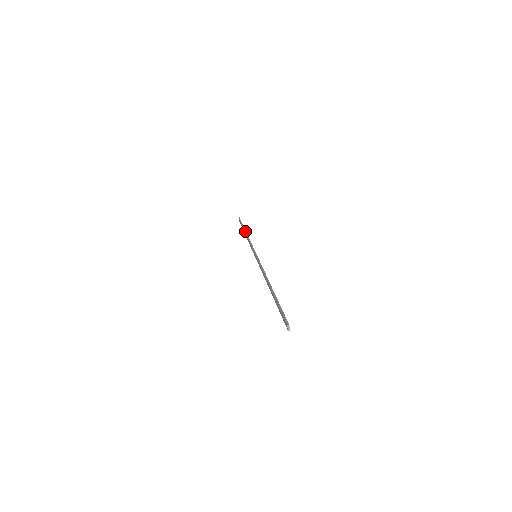
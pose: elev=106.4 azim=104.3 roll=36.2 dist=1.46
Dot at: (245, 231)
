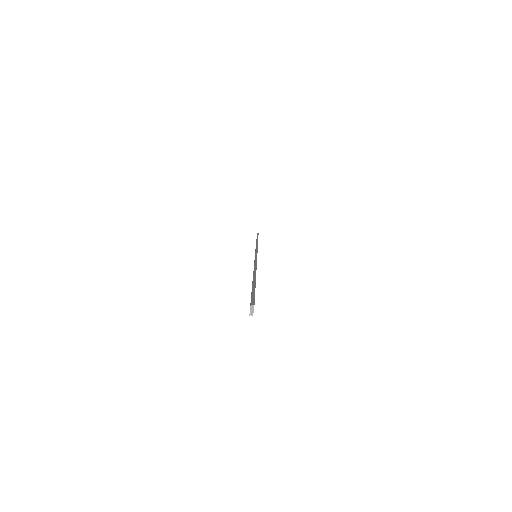
Dot at: (257, 240)
